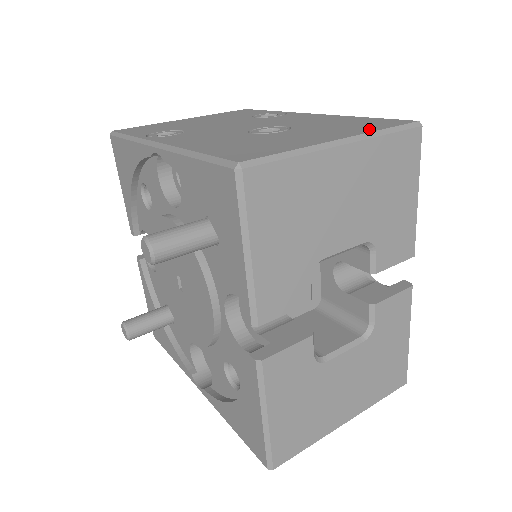
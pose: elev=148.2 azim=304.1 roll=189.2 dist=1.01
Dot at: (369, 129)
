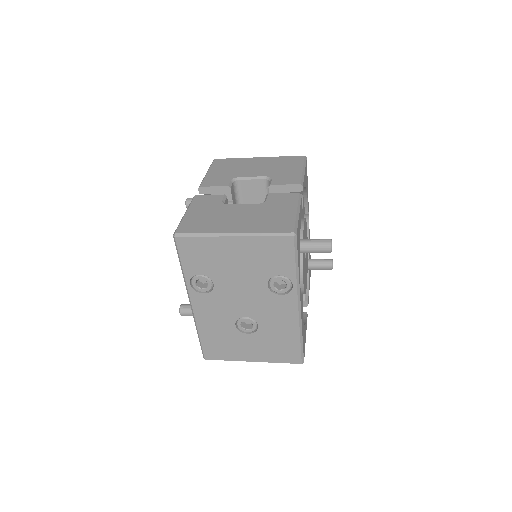
Dot at: occluded
